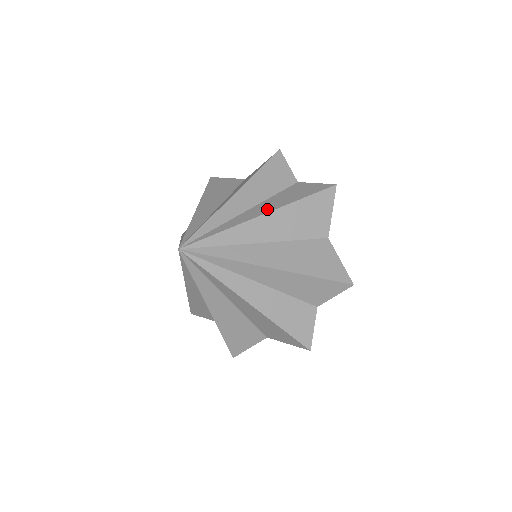
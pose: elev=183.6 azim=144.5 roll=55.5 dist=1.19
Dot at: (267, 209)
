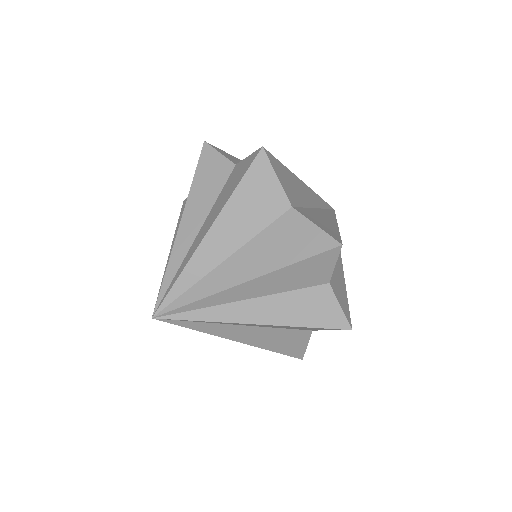
Dot at: (210, 223)
